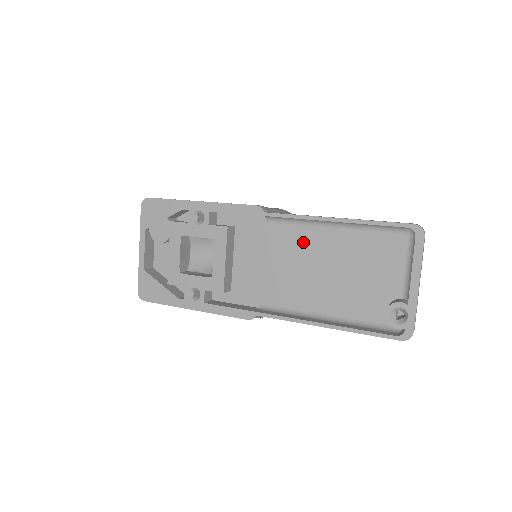
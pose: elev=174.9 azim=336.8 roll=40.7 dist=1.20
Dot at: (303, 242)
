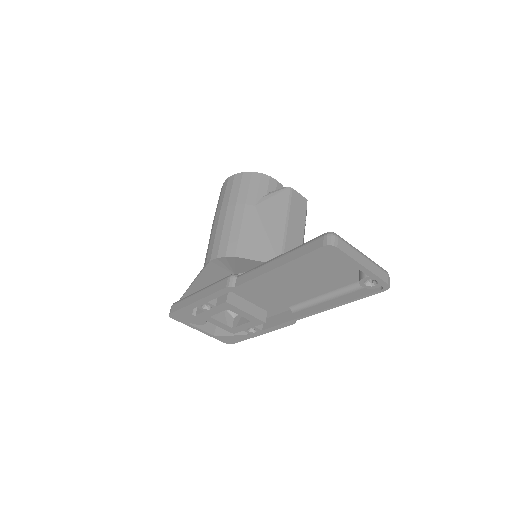
Dot at: (274, 275)
